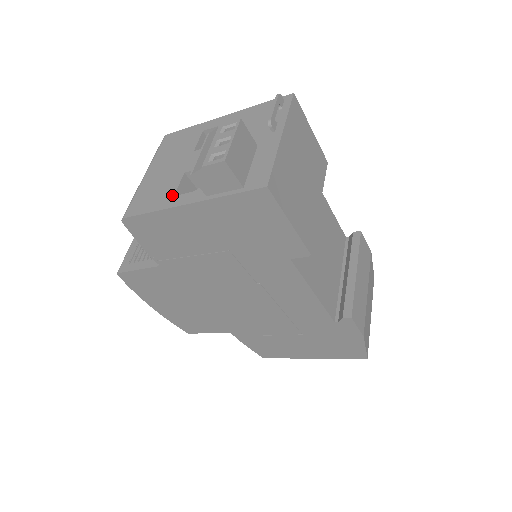
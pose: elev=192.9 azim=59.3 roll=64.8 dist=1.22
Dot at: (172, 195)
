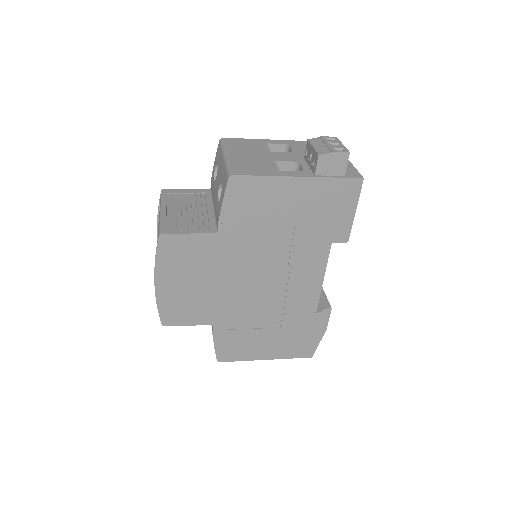
Dot at: (278, 170)
